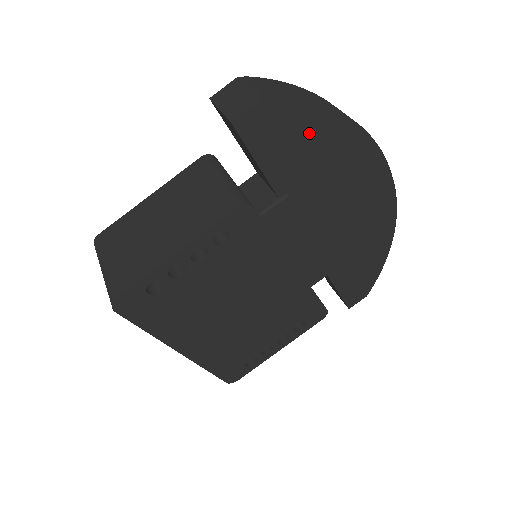
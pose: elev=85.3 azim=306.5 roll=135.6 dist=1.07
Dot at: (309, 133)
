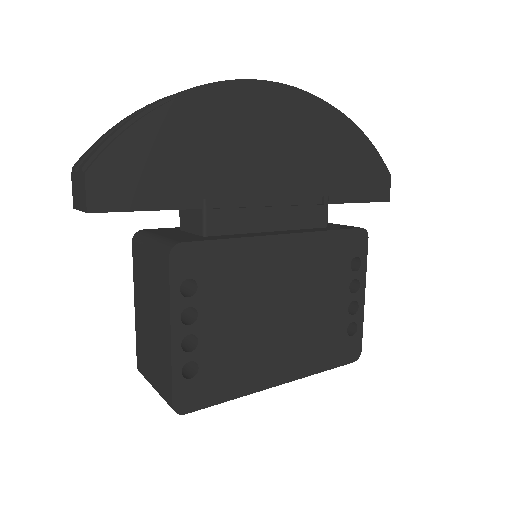
Dot at: (155, 146)
